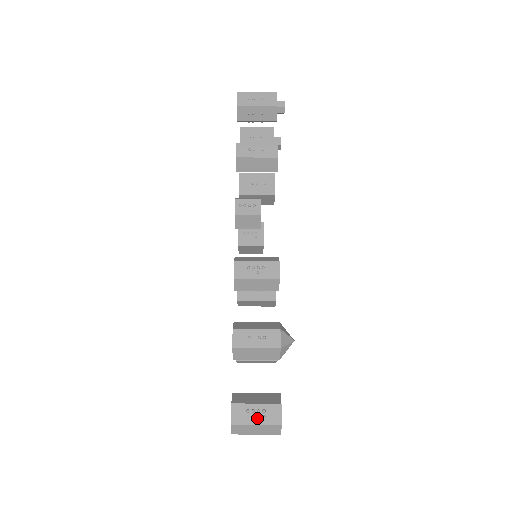
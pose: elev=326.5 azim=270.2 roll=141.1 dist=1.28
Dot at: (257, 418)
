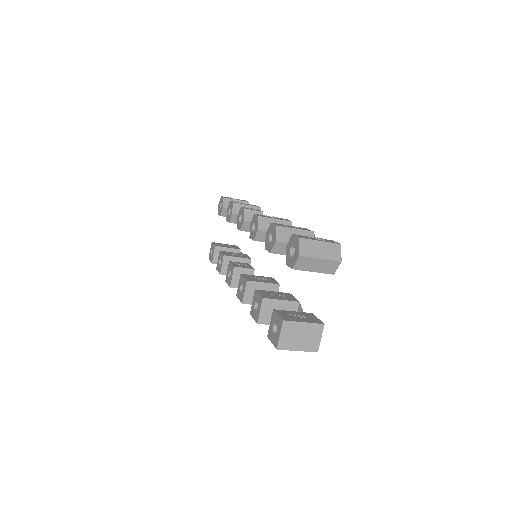
Dot at: (319, 240)
